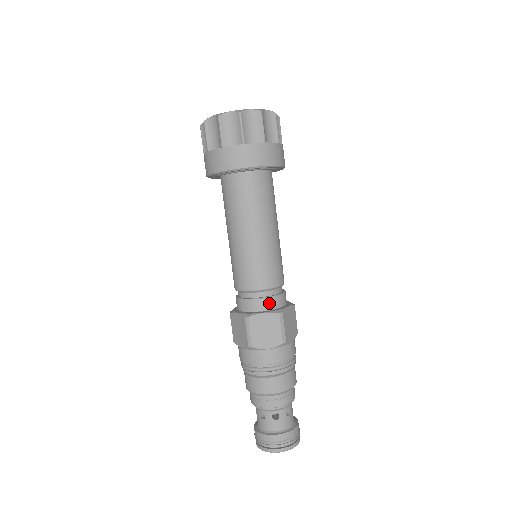
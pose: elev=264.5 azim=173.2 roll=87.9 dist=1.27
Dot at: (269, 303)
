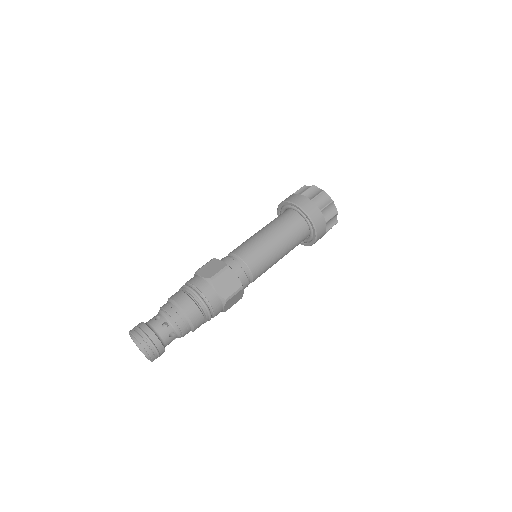
Dot at: (230, 262)
